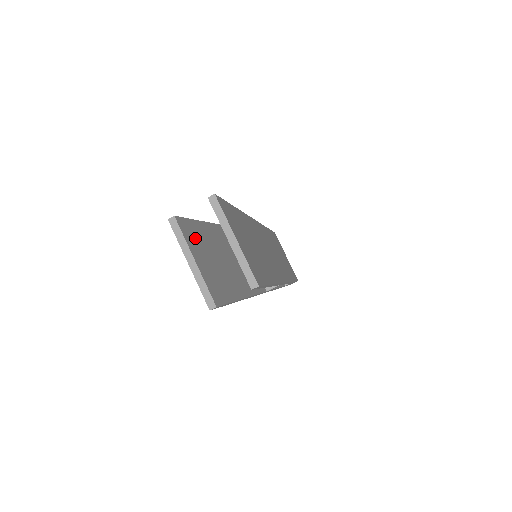
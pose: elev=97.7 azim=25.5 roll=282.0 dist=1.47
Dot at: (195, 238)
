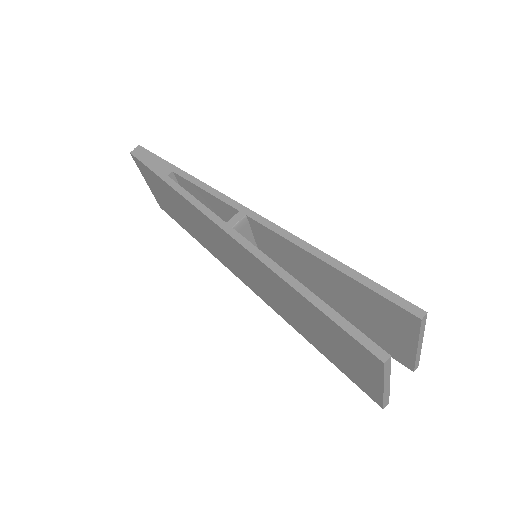
Dot at: occluded
